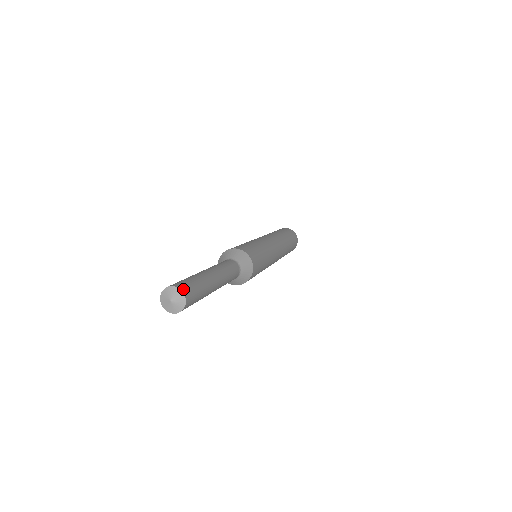
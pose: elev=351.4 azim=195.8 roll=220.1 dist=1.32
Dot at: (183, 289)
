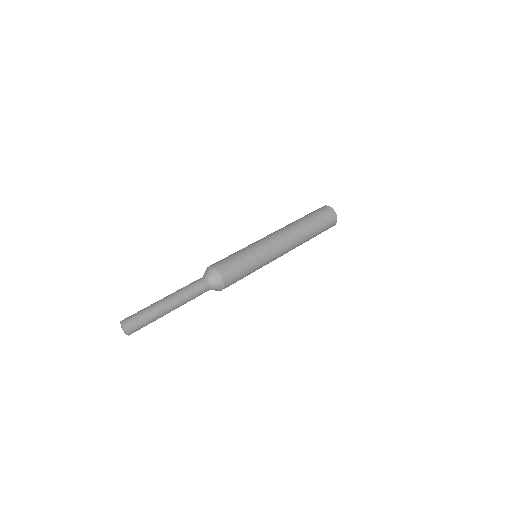
Dot at: (131, 332)
